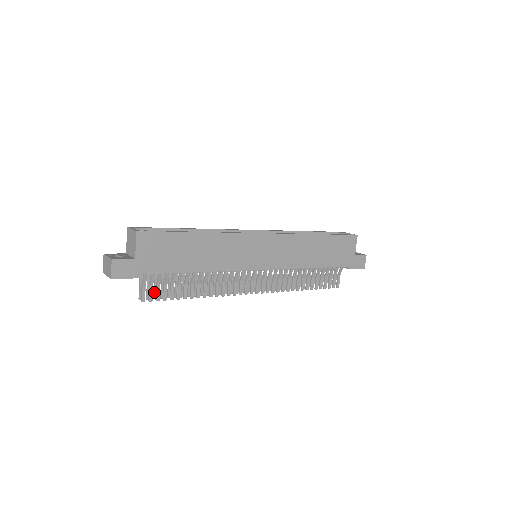
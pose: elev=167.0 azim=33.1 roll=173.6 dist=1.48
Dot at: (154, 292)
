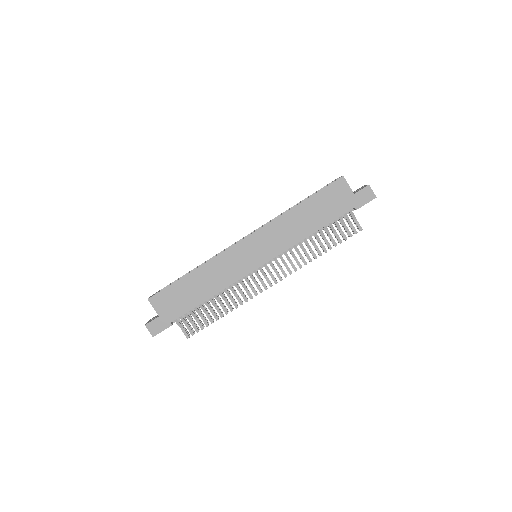
Dot at: (194, 327)
